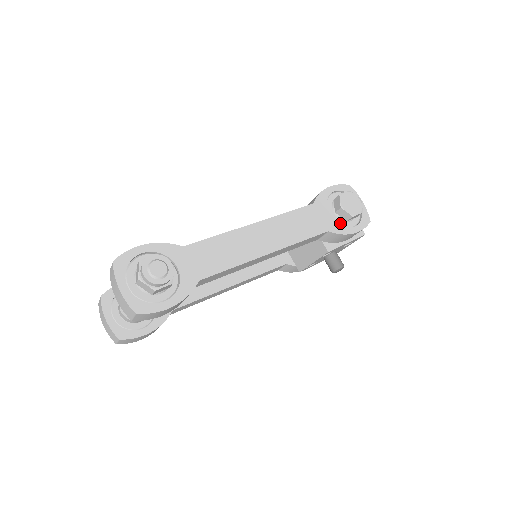
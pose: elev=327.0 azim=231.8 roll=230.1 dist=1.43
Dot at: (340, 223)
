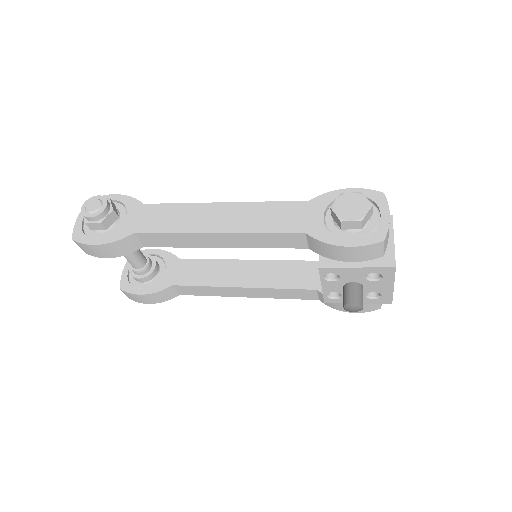
Dot at: (333, 230)
